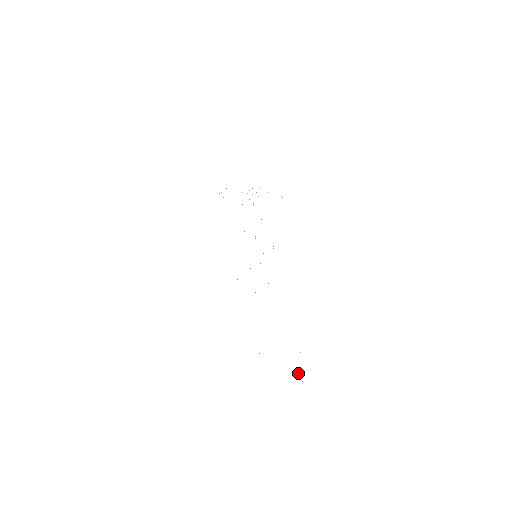
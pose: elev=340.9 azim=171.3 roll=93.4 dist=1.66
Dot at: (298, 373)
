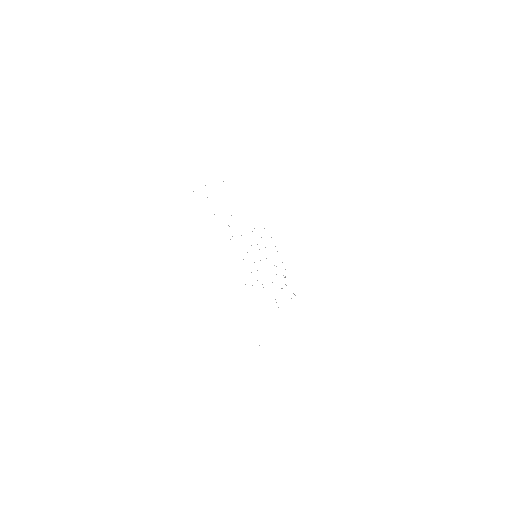
Dot at: occluded
